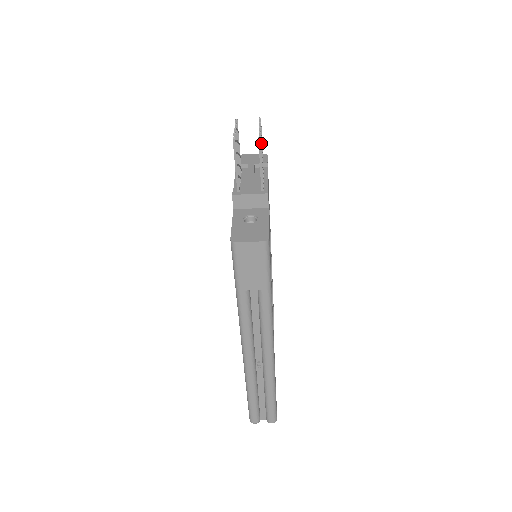
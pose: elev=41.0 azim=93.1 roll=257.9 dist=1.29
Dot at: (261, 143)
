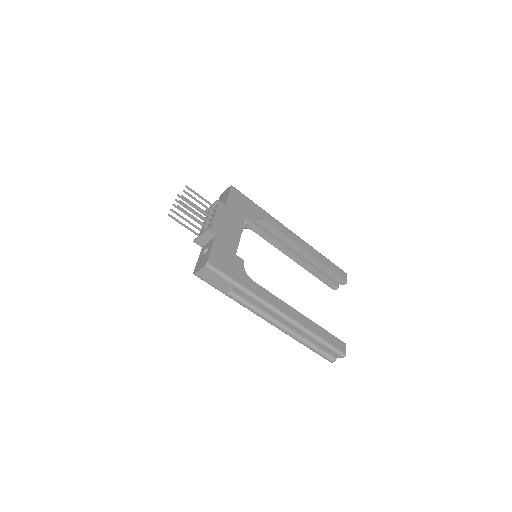
Dot at: (185, 205)
